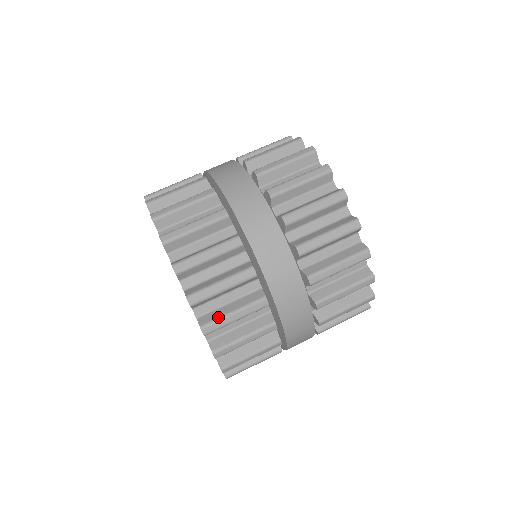
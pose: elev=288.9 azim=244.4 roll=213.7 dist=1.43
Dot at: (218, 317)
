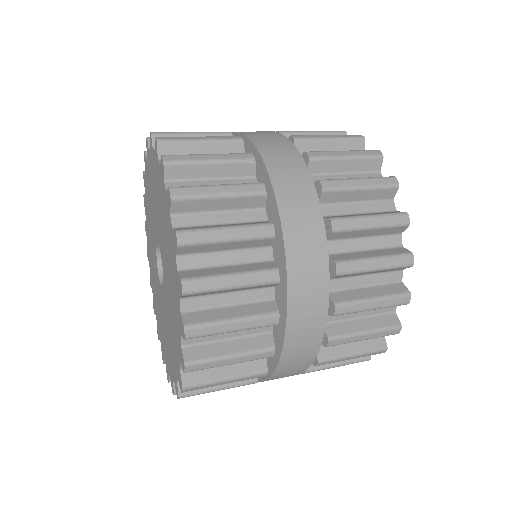
Dot at: (187, 155)
